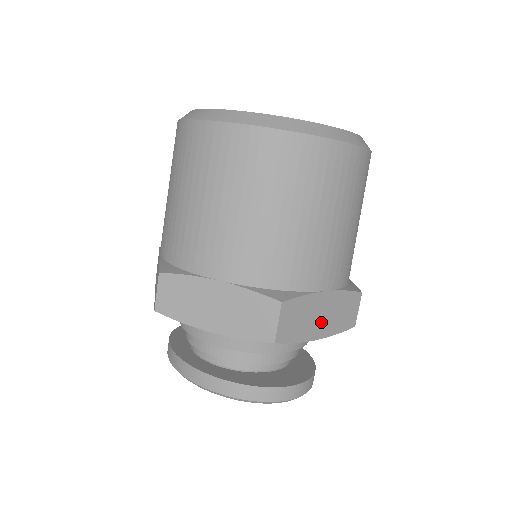
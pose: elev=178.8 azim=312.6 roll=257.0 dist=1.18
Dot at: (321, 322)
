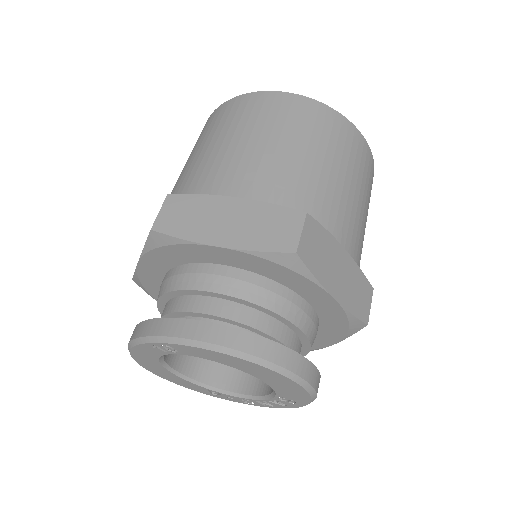
Dot at: (338, 280)
